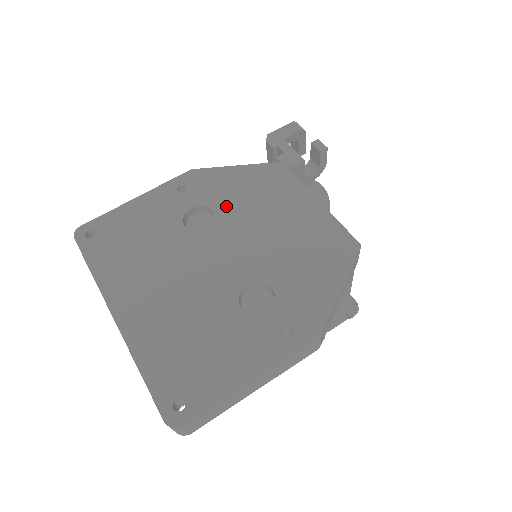
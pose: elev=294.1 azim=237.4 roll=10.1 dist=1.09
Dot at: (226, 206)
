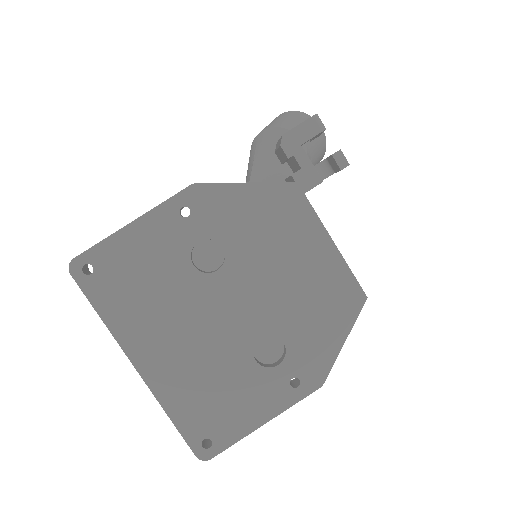
Dot at: (237, 242)
